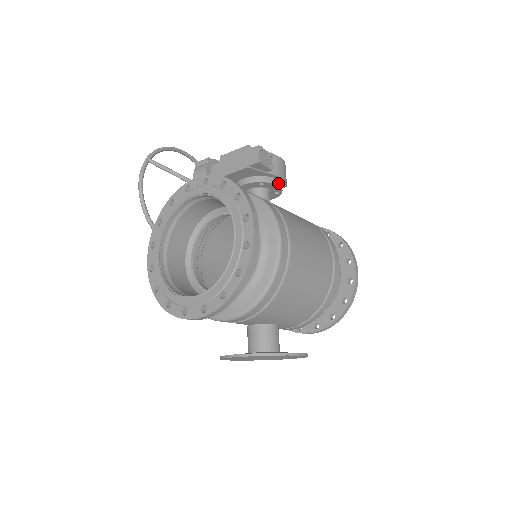
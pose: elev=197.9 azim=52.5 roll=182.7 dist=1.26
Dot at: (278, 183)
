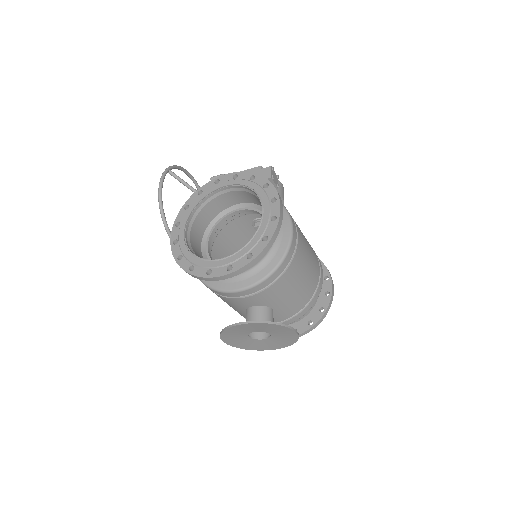
Dot at: occluded
